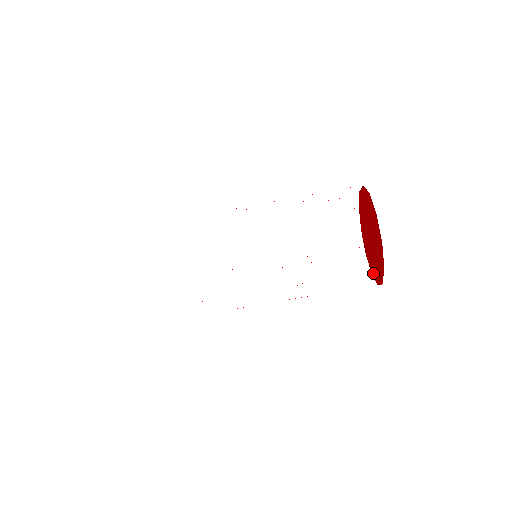
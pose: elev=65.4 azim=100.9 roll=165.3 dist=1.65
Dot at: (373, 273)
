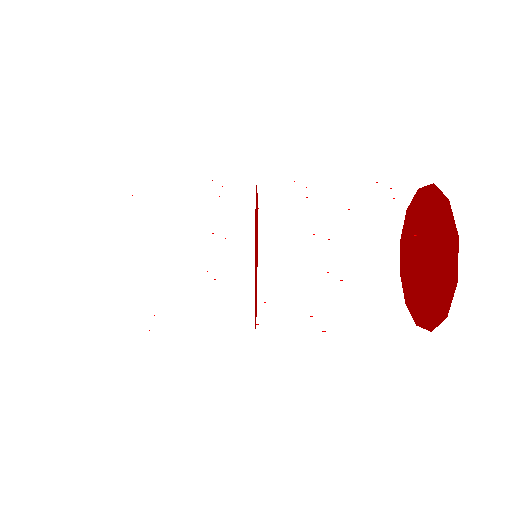
Dot at: (404, 282)
